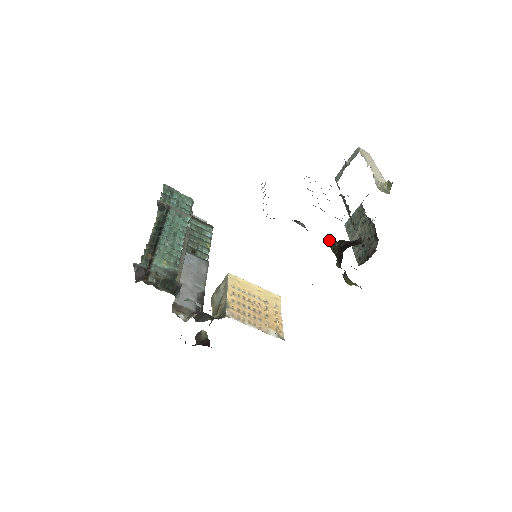
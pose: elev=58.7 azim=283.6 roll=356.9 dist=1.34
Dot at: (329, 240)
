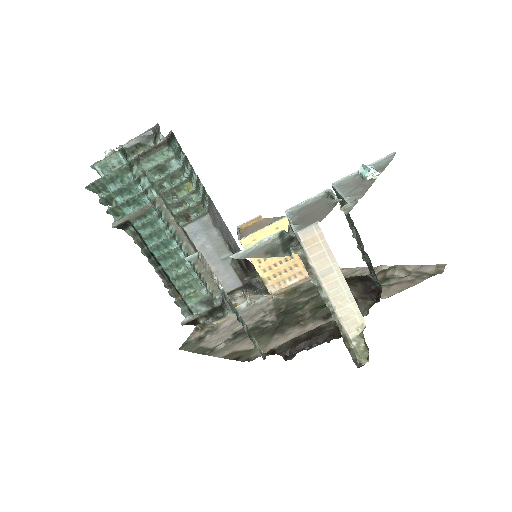
Dot at: (325, 327)
